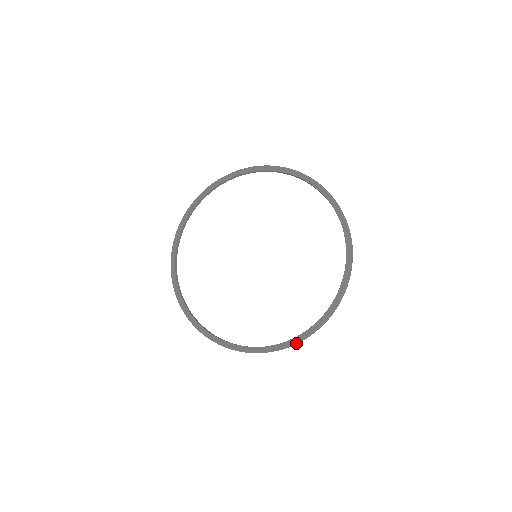
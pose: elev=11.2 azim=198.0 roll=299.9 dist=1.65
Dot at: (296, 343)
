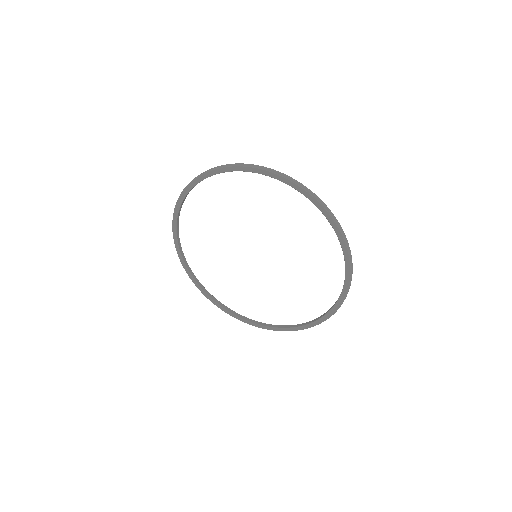
Dot at: (229, 314)
